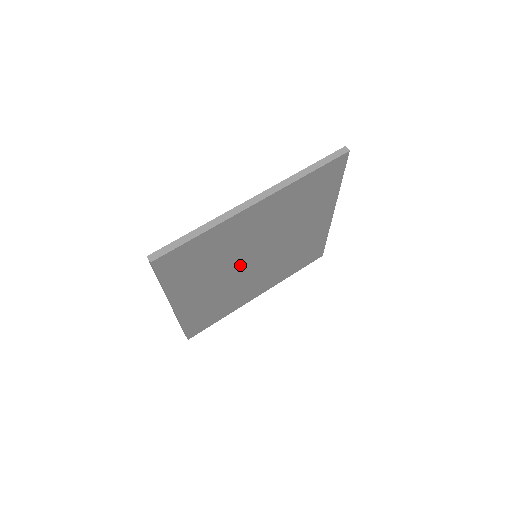
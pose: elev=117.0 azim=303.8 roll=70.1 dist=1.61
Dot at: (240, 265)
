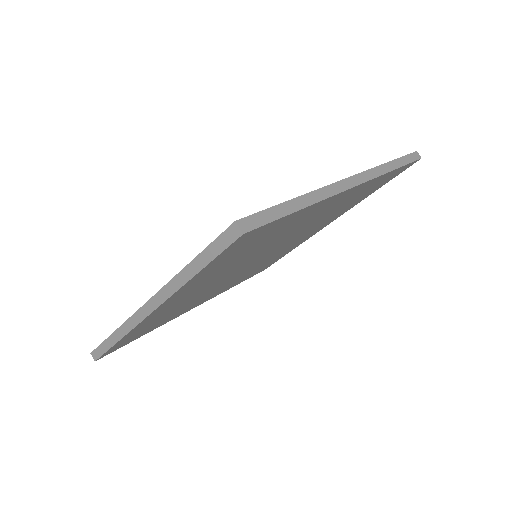
Dot at: (245, 264)
